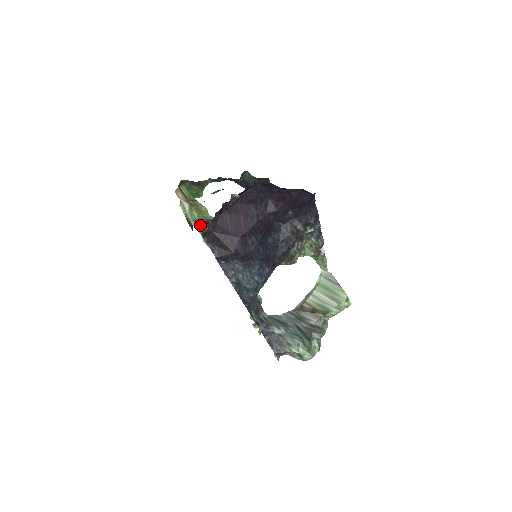
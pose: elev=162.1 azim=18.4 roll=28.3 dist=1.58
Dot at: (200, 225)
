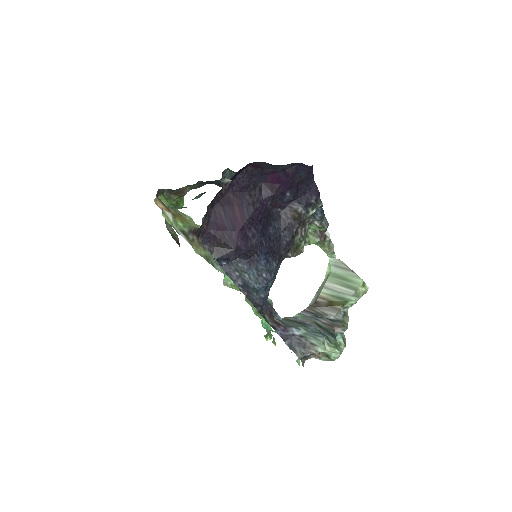
Dot at: (188, 235)
